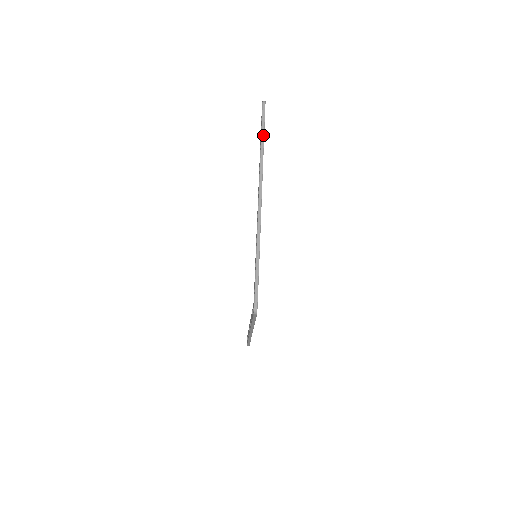
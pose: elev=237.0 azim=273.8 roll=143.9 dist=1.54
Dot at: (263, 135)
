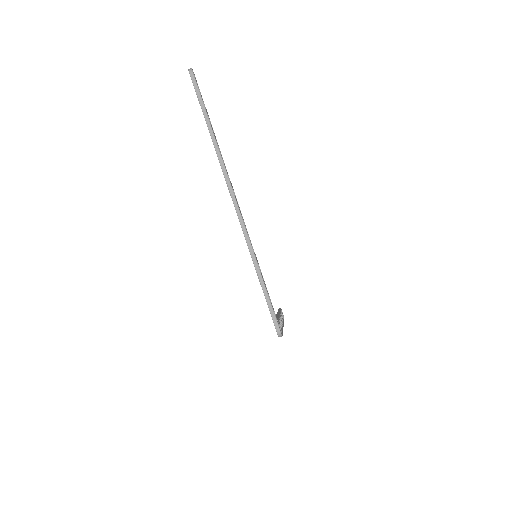
Dot at: (207, 118)
